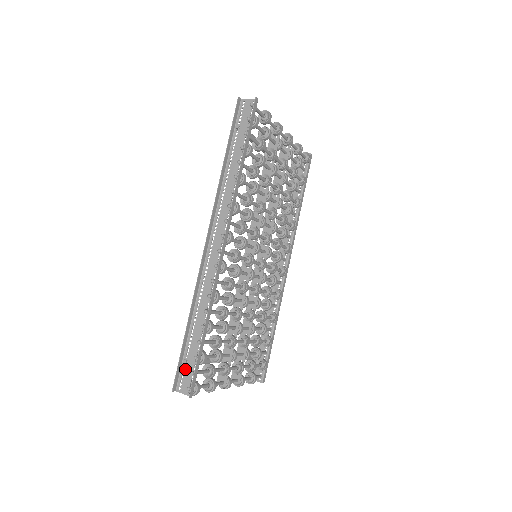
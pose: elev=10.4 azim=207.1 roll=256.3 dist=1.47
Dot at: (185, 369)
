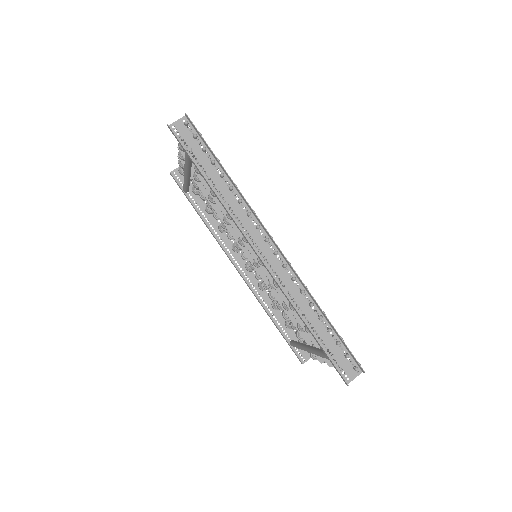
Dot at: (338, 362)
